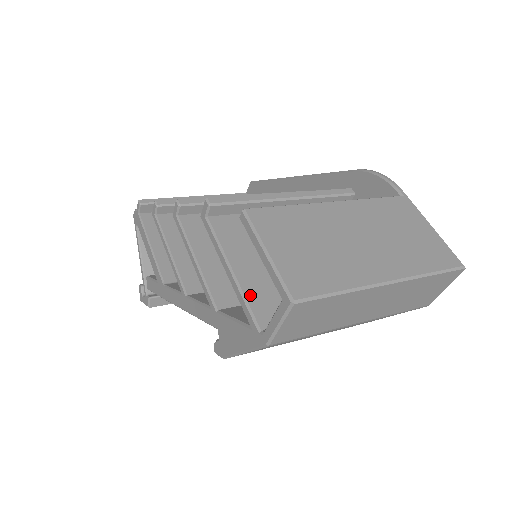
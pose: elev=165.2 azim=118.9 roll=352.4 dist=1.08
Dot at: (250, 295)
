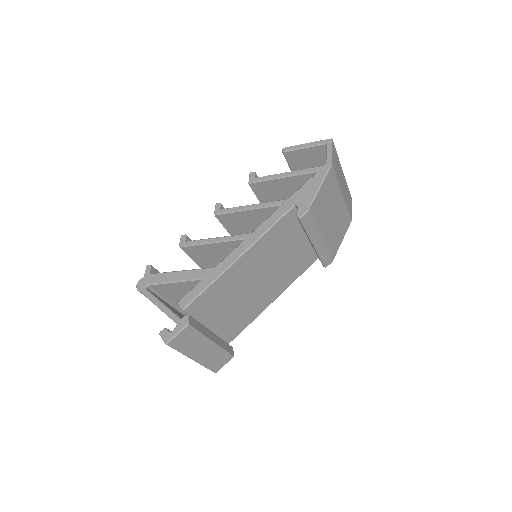
Dot at: (305, 171)
